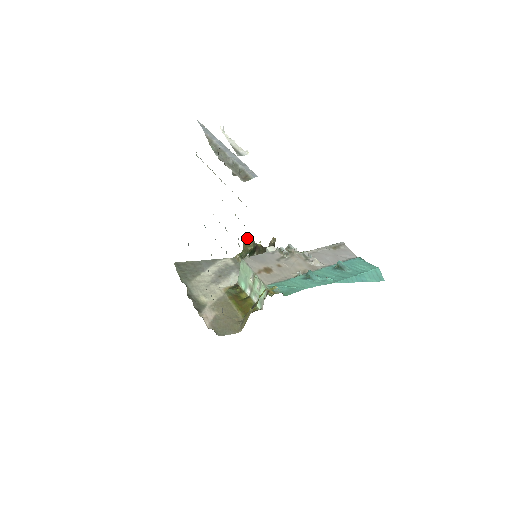
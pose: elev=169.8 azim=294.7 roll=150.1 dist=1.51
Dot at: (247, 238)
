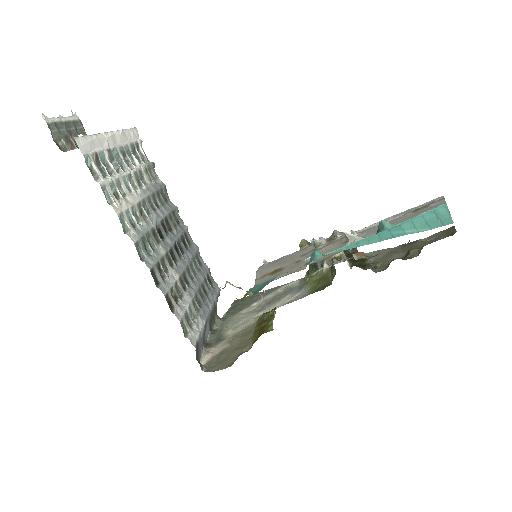
Dot at: (300, 244)
